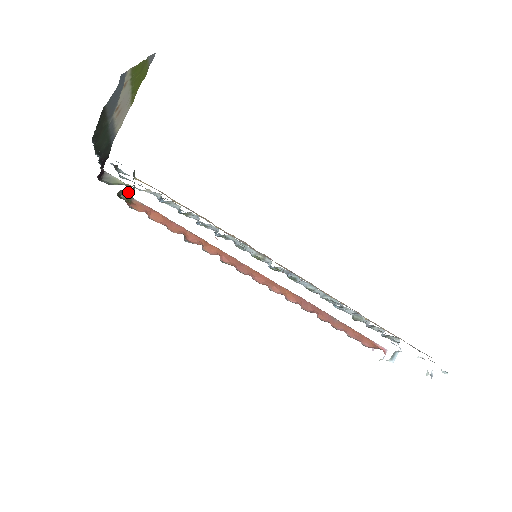
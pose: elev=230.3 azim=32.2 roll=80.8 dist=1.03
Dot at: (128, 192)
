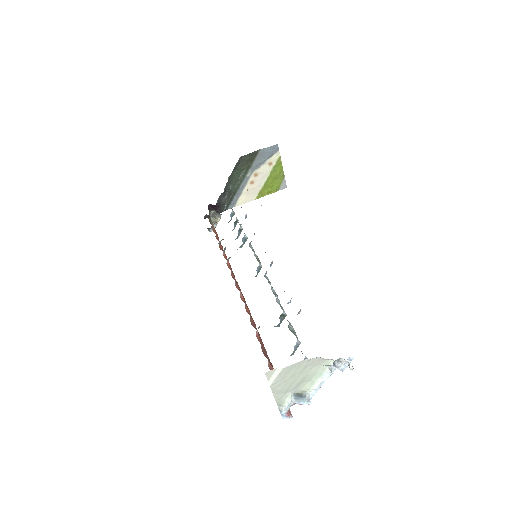
Dot at: (215, 218)
